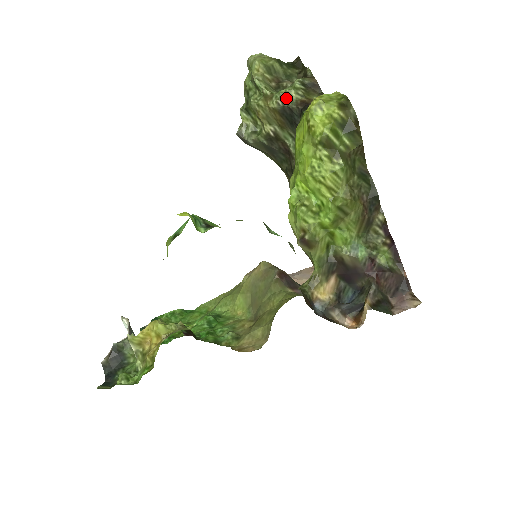
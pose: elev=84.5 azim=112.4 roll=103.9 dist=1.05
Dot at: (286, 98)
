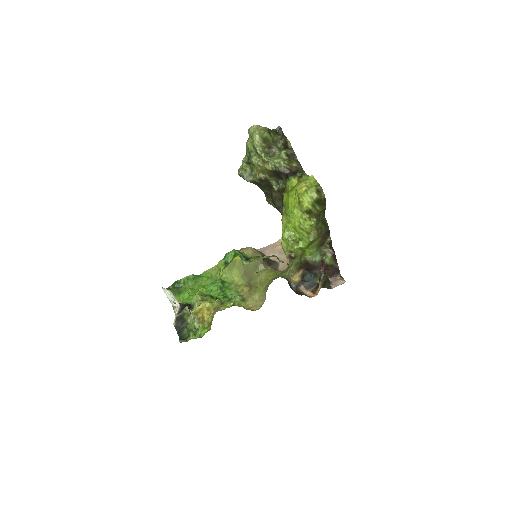
Dot at: (278, 166)
